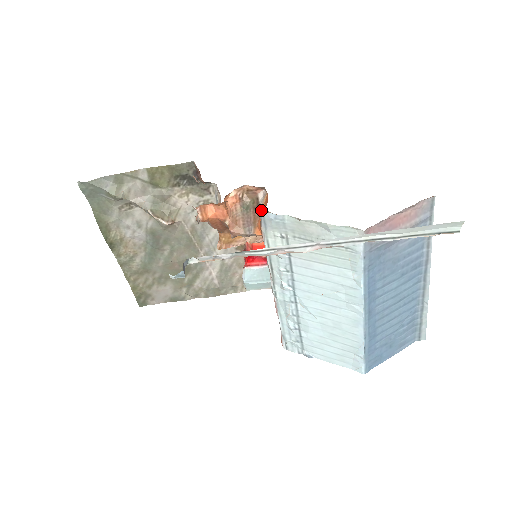
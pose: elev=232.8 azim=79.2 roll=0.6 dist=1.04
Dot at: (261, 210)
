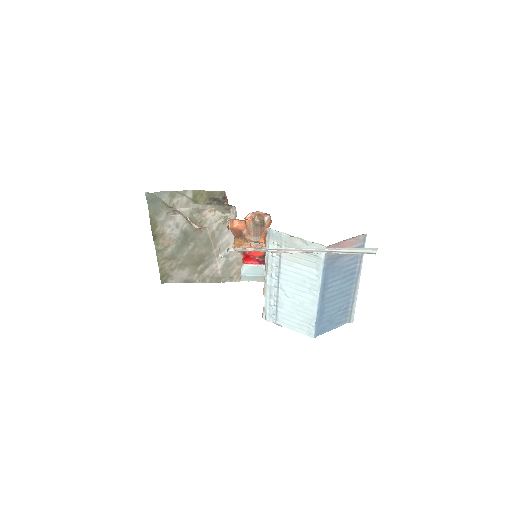
Dot at: occluded
